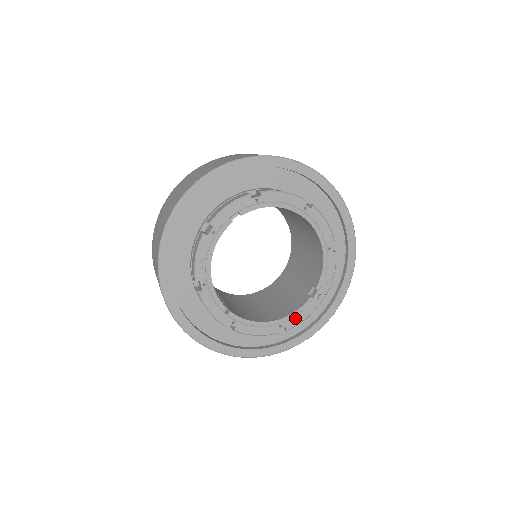
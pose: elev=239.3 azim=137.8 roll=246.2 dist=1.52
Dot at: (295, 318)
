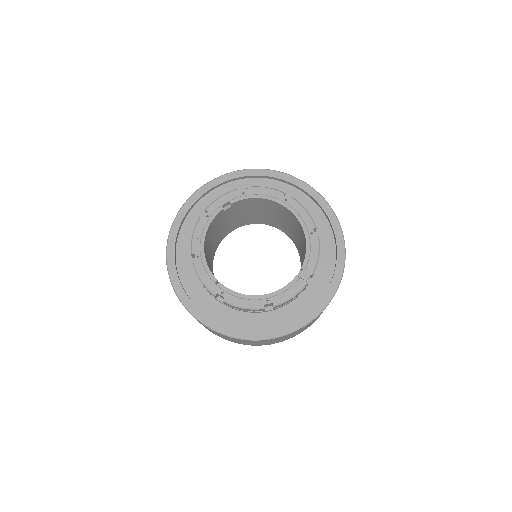
Dot at: (282, 295)
